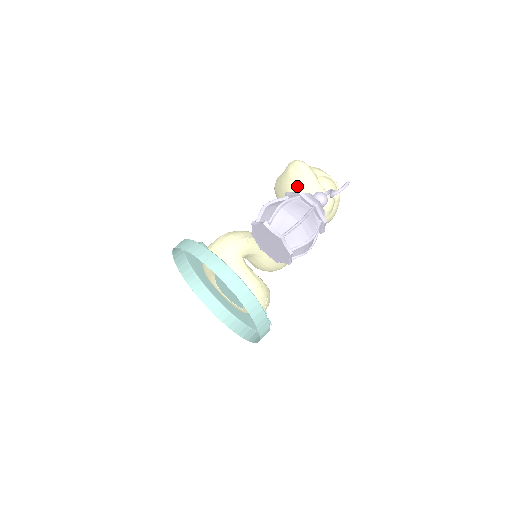
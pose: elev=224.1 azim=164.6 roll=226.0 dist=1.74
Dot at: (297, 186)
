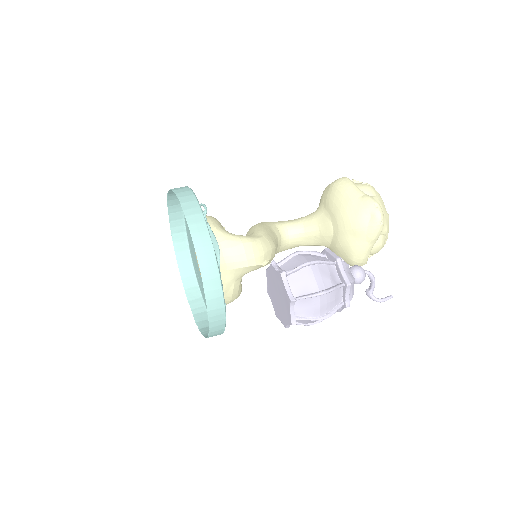
Dot at: (354, 233)
